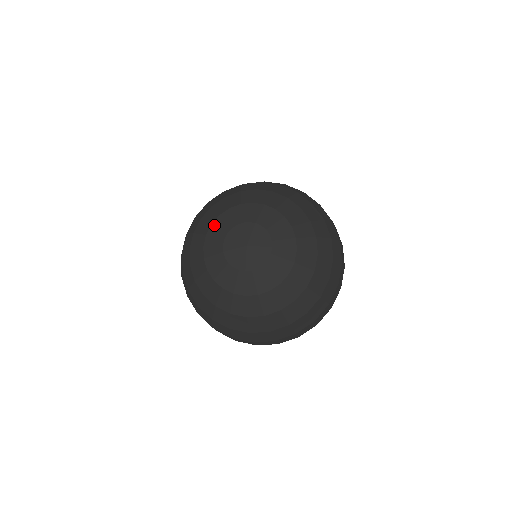
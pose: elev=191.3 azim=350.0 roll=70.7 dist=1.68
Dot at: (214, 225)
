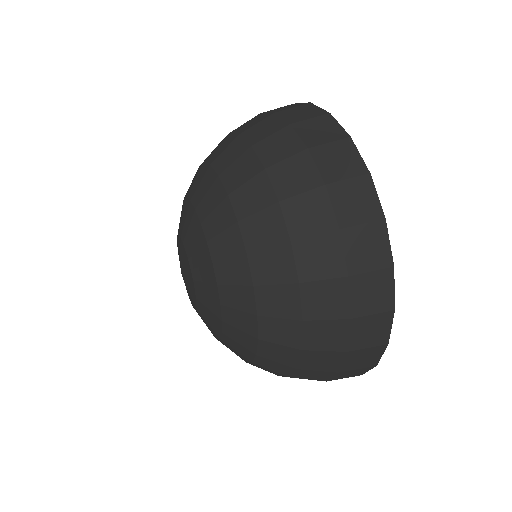
Dot at: (188, 207)
